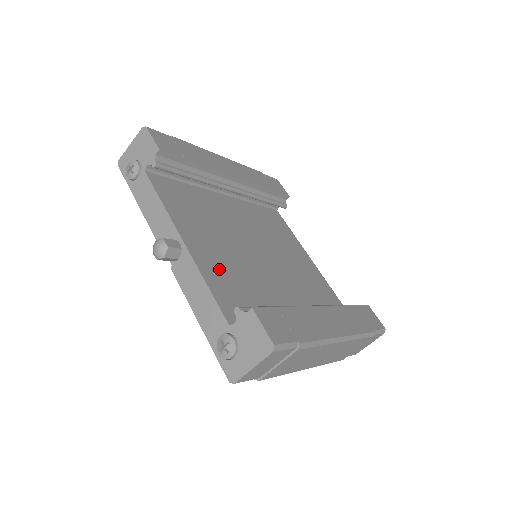
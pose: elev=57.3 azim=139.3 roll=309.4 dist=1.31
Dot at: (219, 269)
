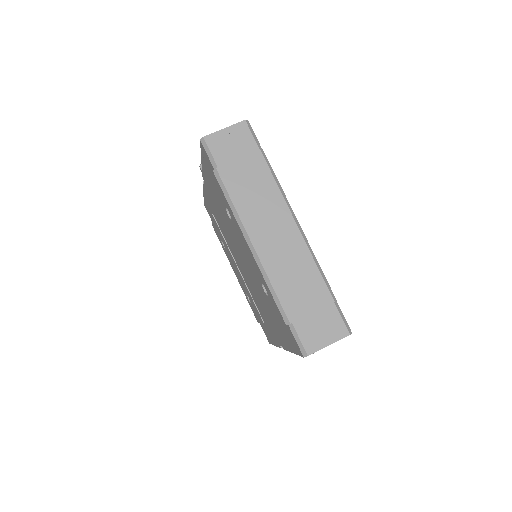
Dot at: occluded
